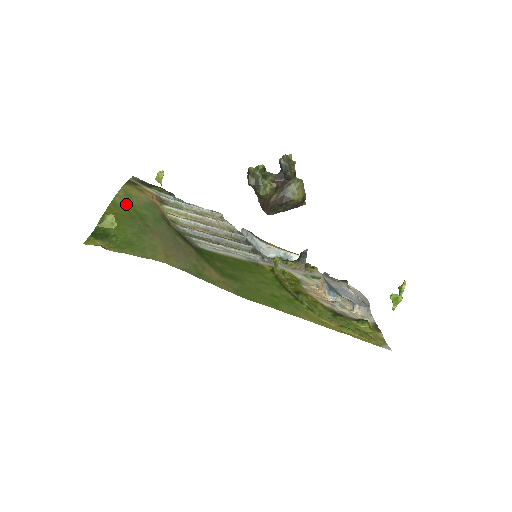
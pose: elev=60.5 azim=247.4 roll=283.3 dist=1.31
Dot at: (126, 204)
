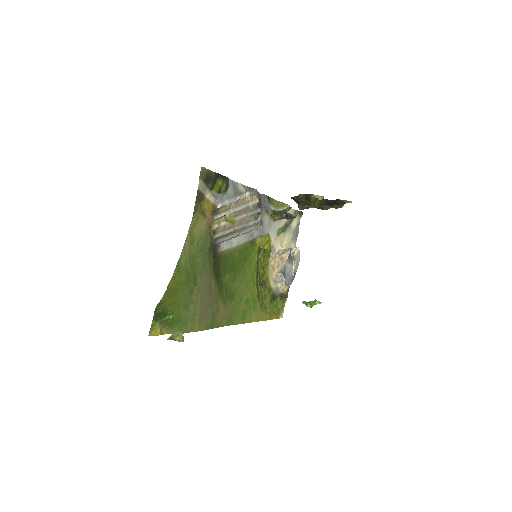
Dot at: (188, 261)
